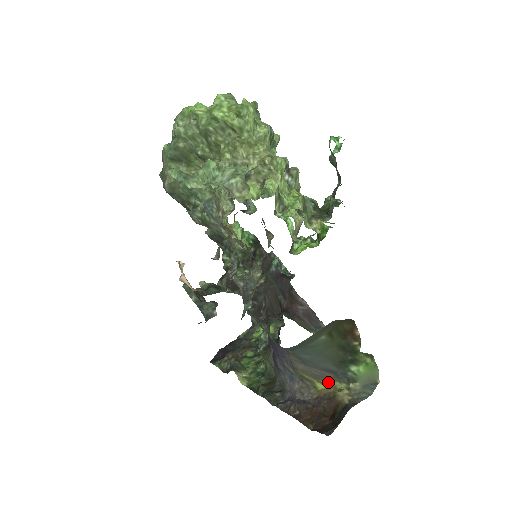
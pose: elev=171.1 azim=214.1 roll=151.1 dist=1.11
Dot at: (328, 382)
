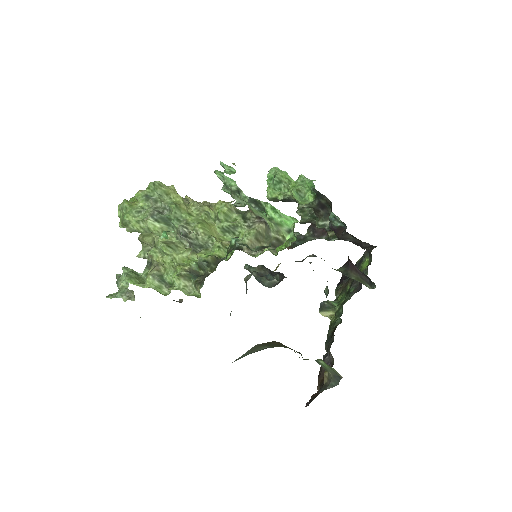
Dot at: occluded
